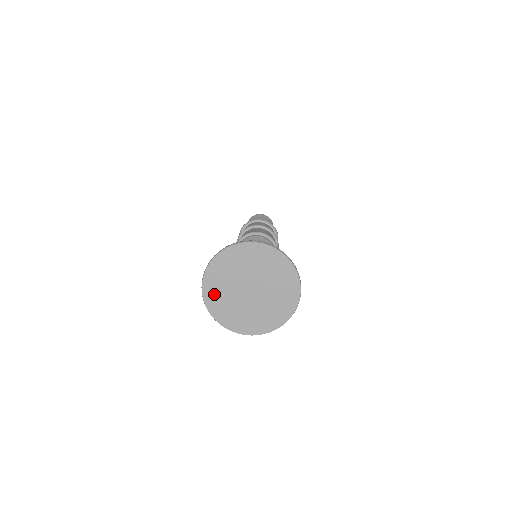
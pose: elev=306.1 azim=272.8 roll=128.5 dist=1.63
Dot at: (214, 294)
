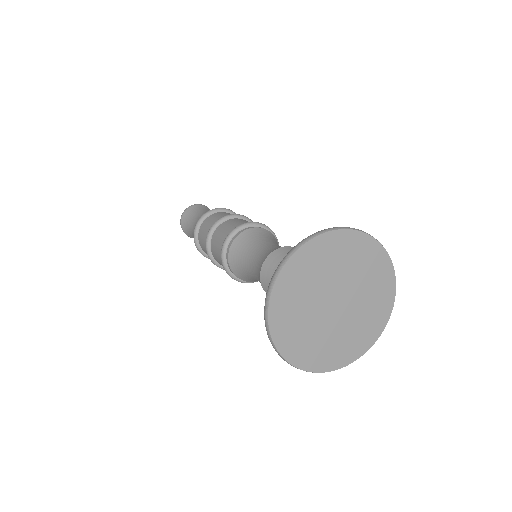
Dot at: (296, 344)
